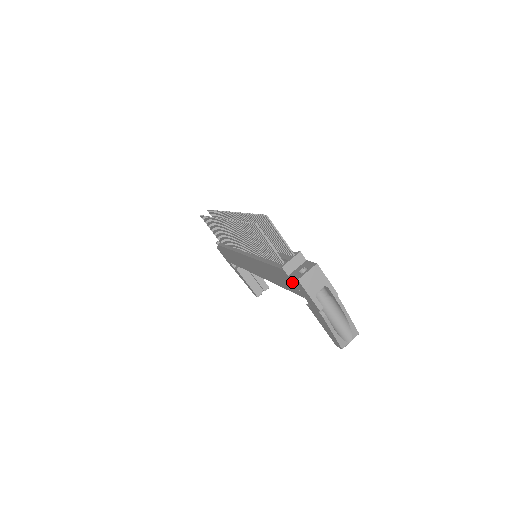
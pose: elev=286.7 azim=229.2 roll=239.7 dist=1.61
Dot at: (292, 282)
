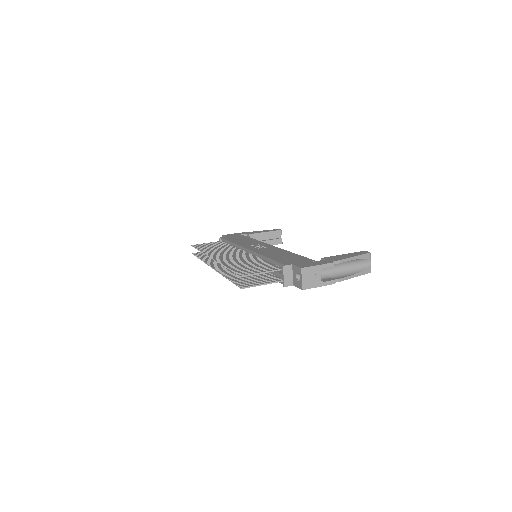
Dot at: occluded
